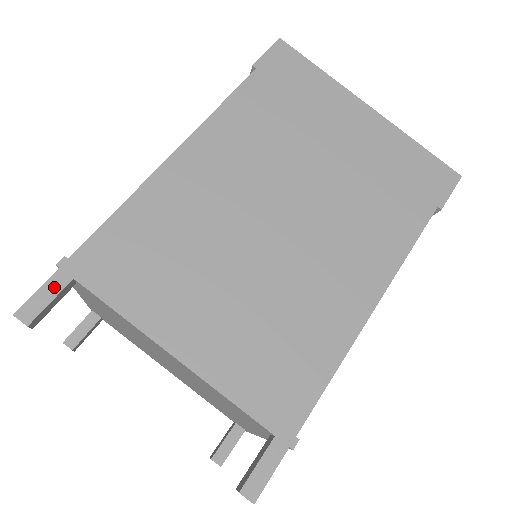
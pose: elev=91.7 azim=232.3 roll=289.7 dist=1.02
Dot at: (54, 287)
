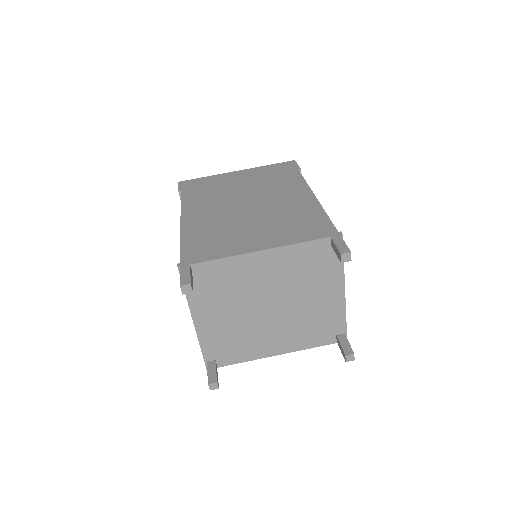
Dot at: (186, 271)
